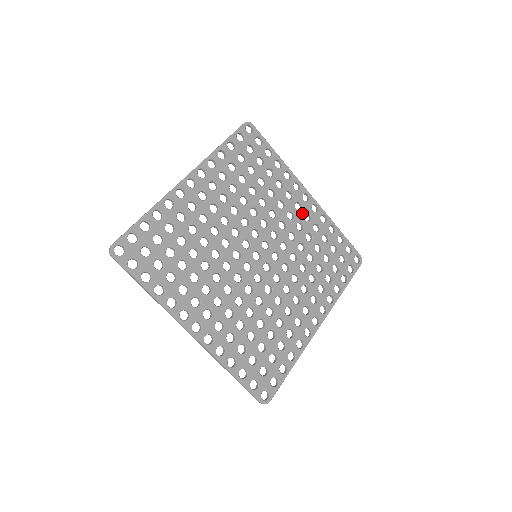
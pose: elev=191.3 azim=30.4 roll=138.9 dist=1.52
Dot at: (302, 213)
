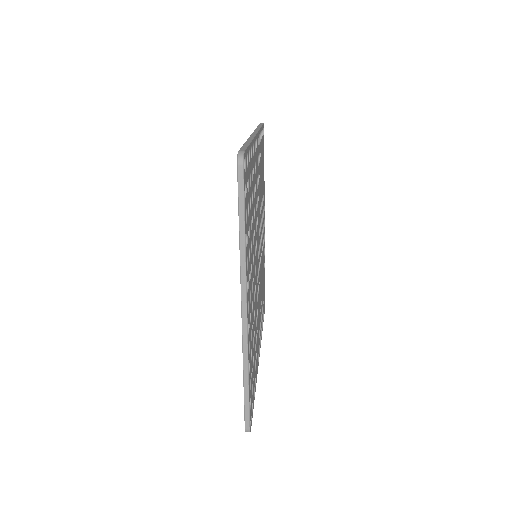
Dot at: occluded
